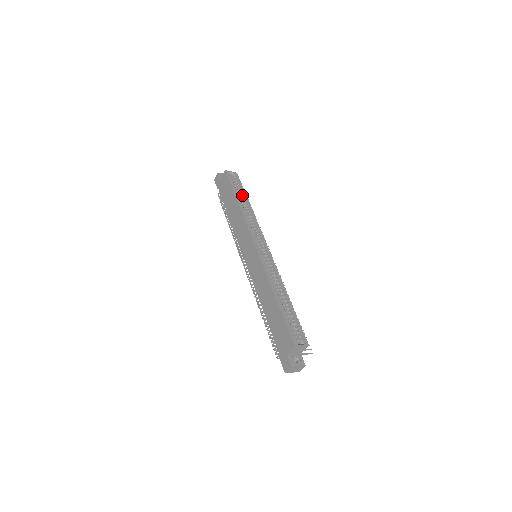
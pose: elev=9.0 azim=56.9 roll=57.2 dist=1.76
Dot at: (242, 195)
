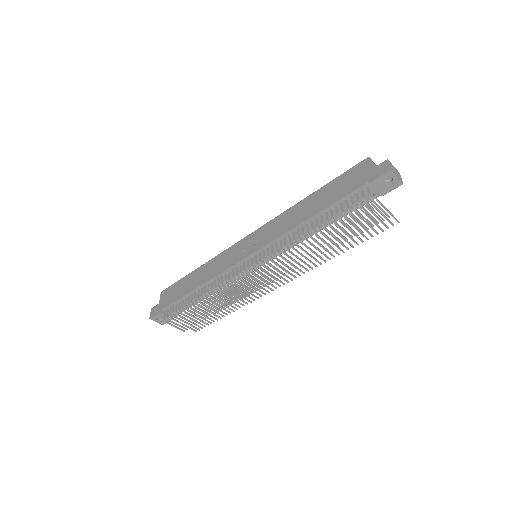
Dot at: occluded
